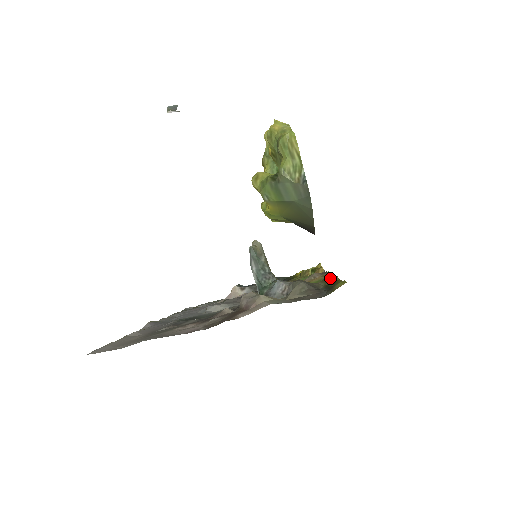
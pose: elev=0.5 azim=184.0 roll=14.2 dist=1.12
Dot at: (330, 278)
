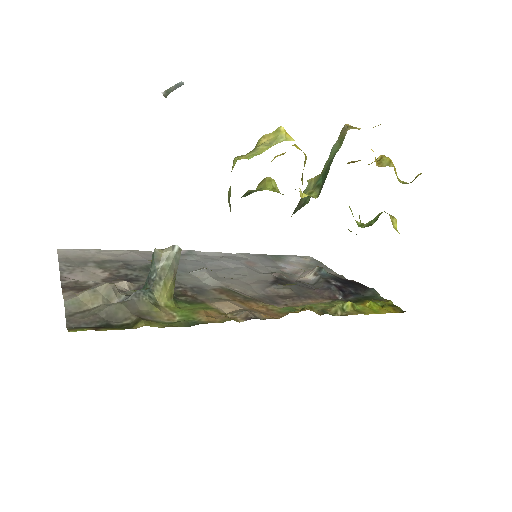
Dot at: (139, 322)
